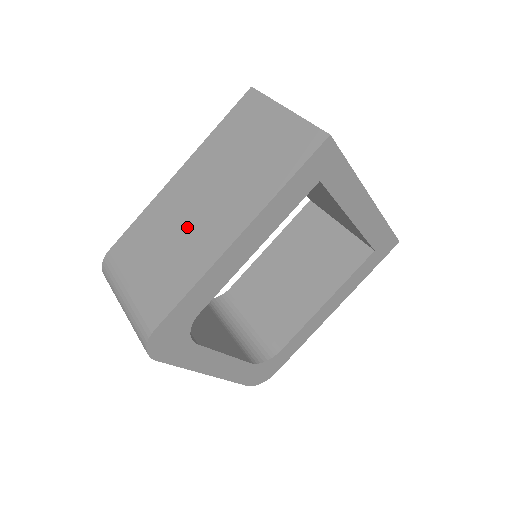
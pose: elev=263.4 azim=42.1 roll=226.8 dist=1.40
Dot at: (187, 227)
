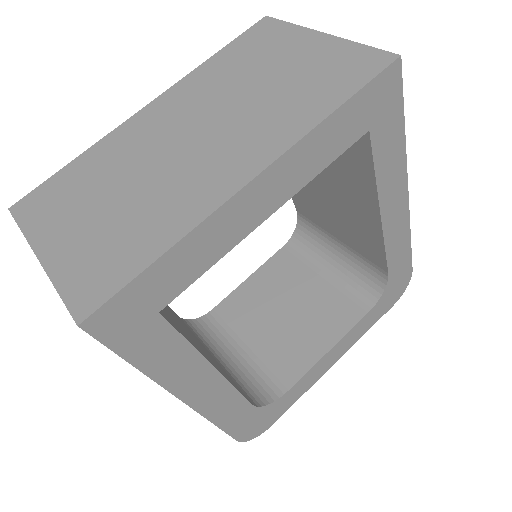
Dot at: occluded
